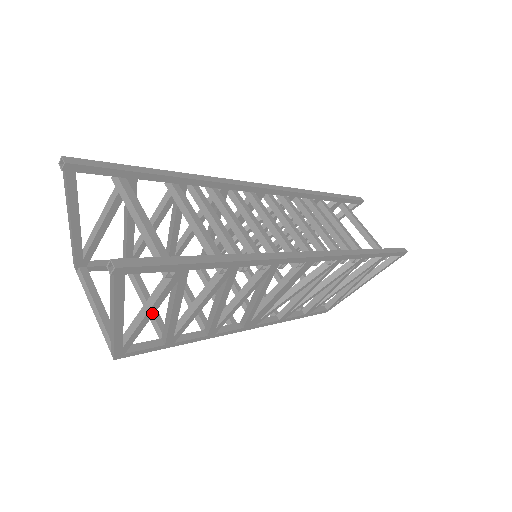
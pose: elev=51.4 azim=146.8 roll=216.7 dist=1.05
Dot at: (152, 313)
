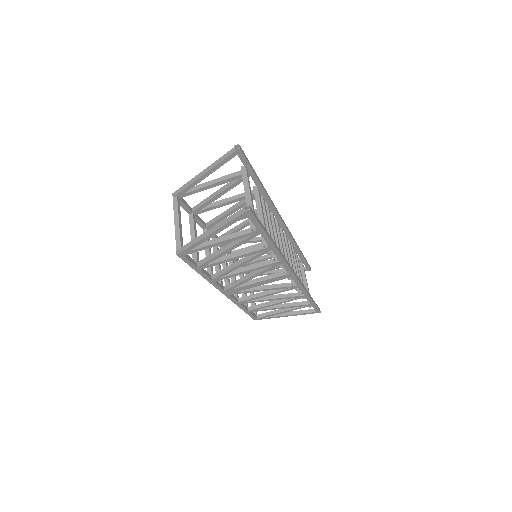
Dot at: (223, 243)
